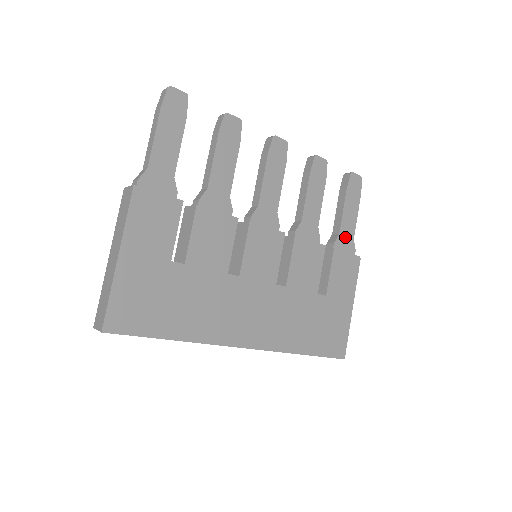
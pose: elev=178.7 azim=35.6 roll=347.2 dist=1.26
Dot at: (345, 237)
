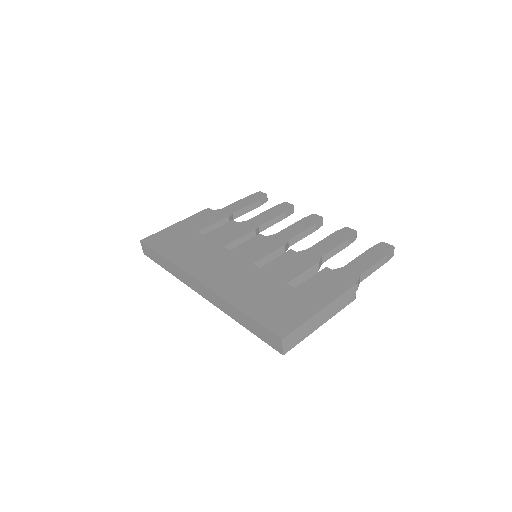
Dot at: (349, 271)
